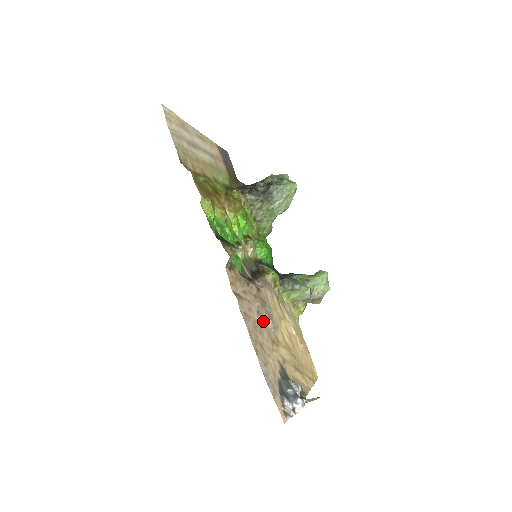
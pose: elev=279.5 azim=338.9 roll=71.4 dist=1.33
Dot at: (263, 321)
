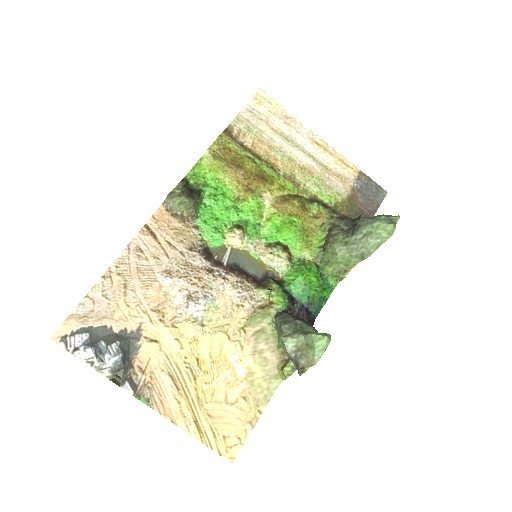
Dot at: (168, 286)
